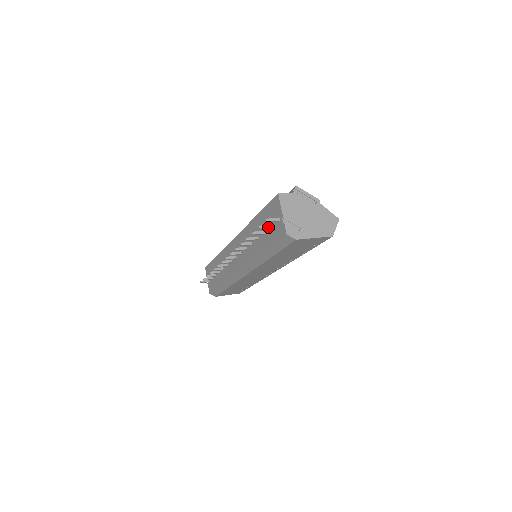
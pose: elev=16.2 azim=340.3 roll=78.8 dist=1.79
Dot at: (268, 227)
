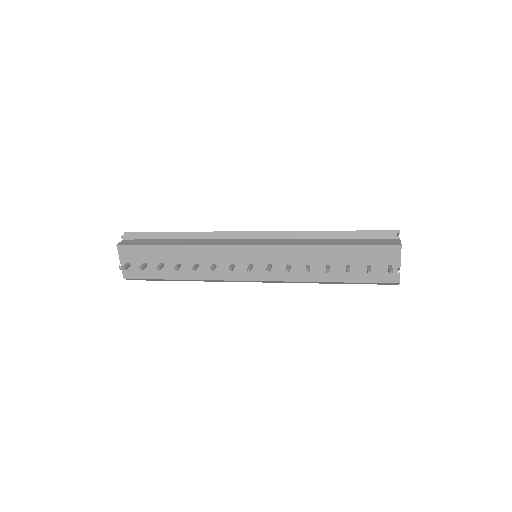
Dot at: (371, 269)
